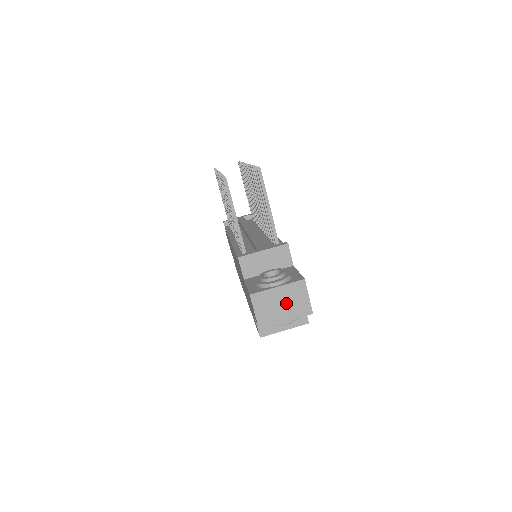
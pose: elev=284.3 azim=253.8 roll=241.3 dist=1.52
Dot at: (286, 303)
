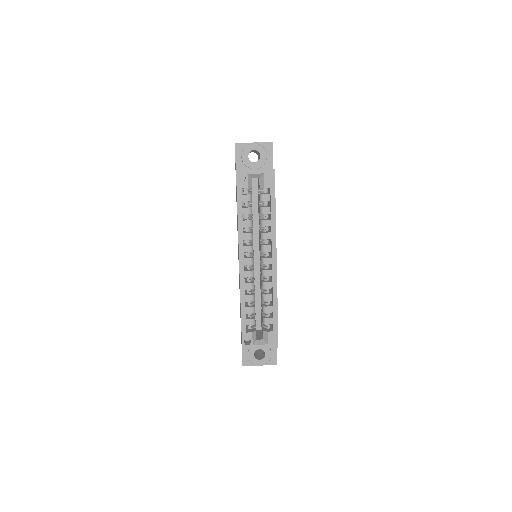
Dot at: occluded
